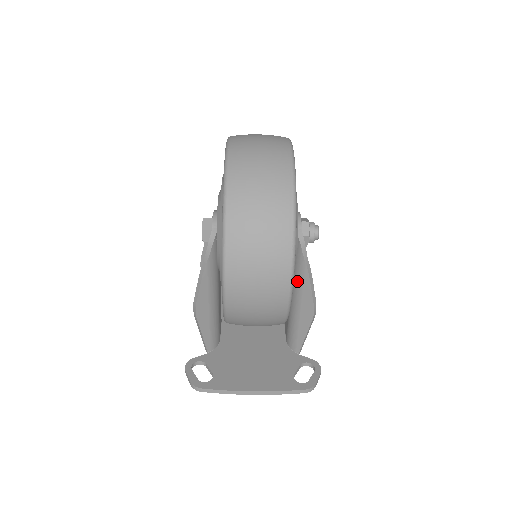
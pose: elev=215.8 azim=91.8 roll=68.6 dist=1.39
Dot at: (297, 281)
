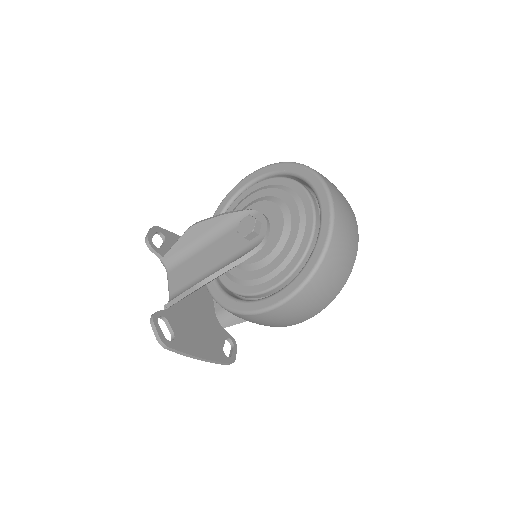
Dot at: occluded
